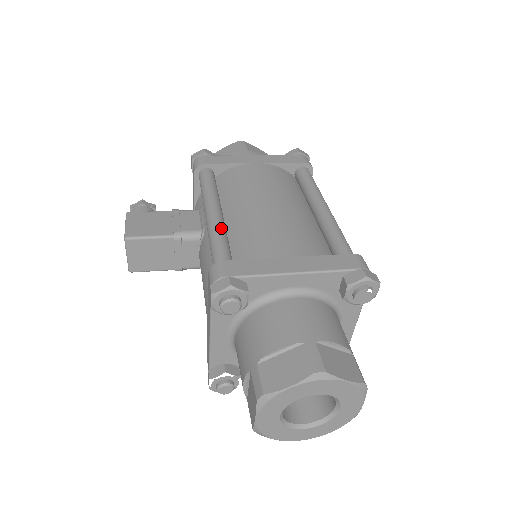
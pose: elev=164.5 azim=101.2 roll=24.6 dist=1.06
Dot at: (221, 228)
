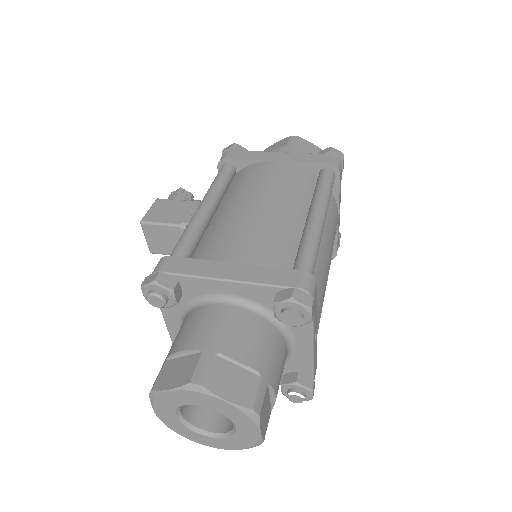
Dot at: (196, 224)
